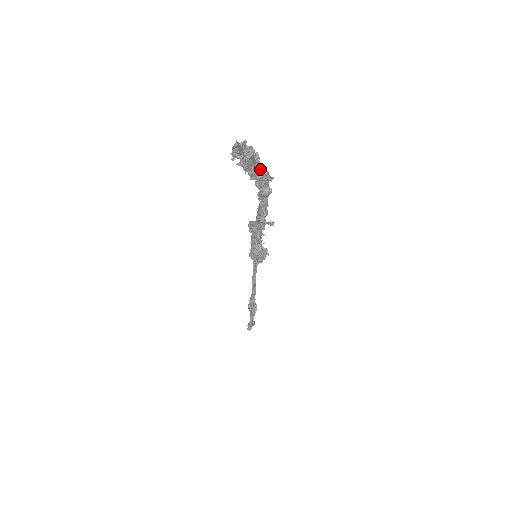
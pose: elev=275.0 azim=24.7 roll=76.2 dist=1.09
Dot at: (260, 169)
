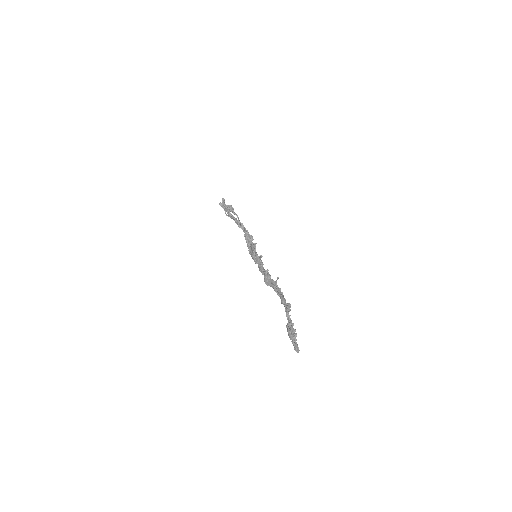
Dot at: (291, 320)
